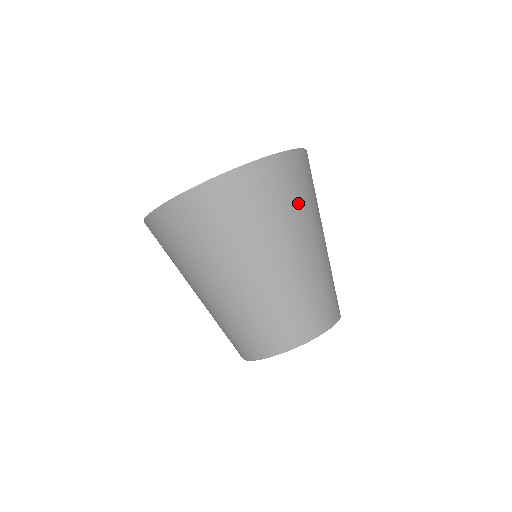
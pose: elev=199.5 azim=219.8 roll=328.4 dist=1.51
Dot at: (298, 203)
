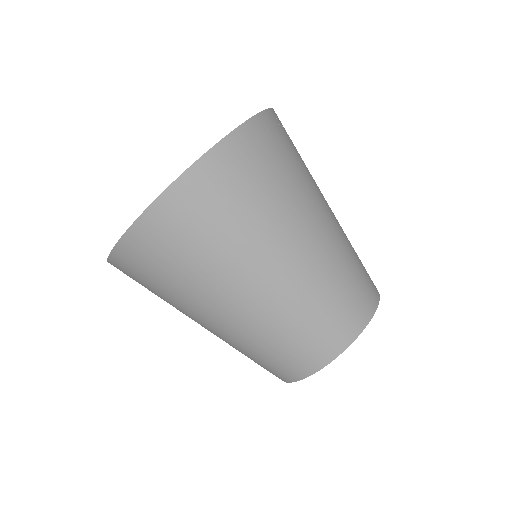
Dot at: occluded
